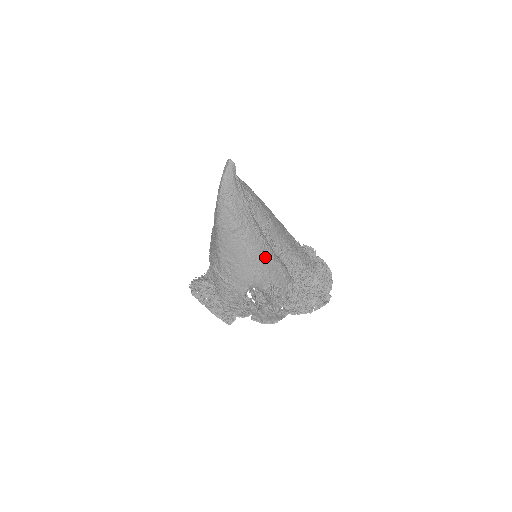
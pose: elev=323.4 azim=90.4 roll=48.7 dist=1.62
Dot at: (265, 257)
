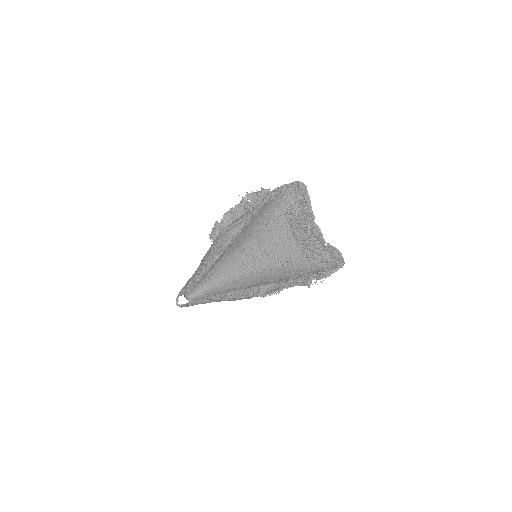
Dot at: occluded
